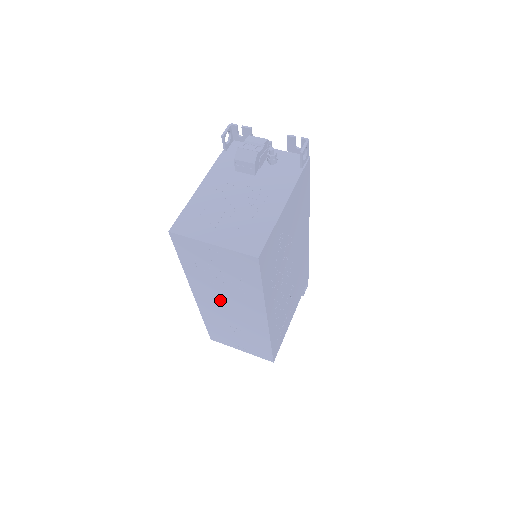
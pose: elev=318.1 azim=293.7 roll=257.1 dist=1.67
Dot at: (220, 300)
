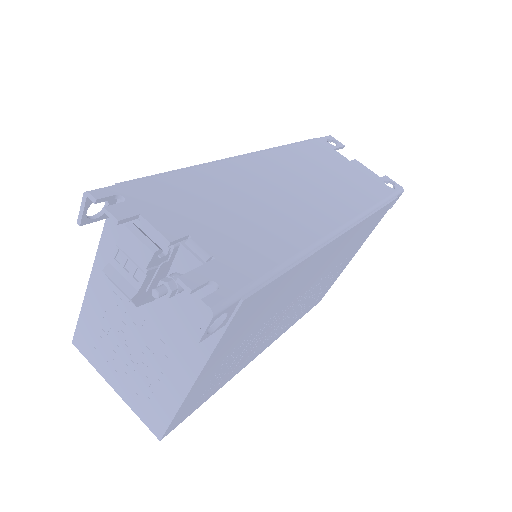
Dot at: occluded
